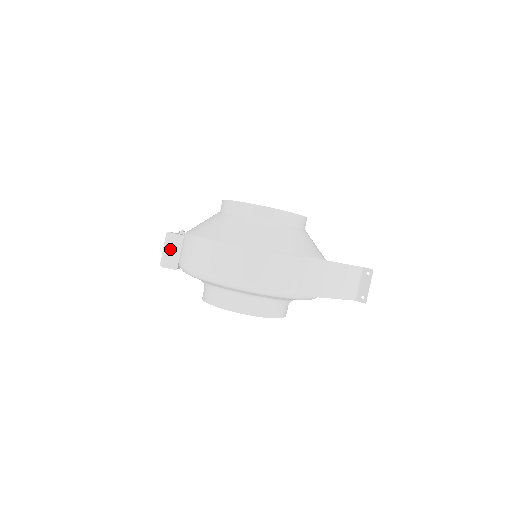
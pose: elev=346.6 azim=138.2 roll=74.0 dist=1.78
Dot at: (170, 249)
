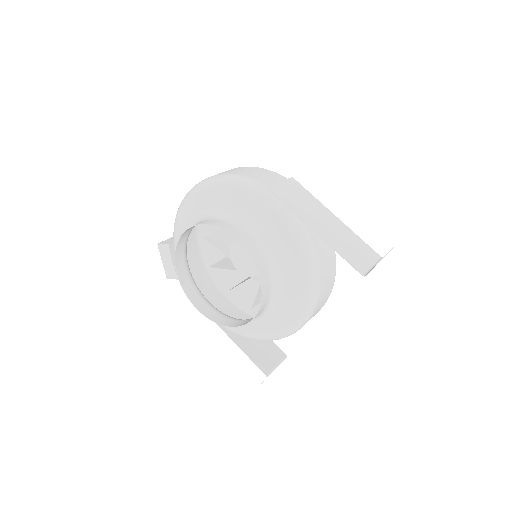
Dot at: occluded
